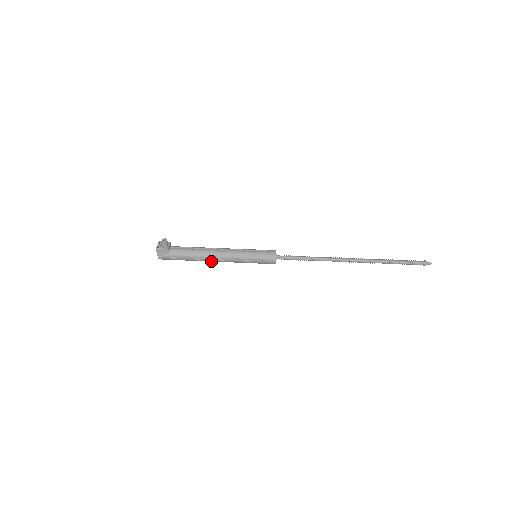
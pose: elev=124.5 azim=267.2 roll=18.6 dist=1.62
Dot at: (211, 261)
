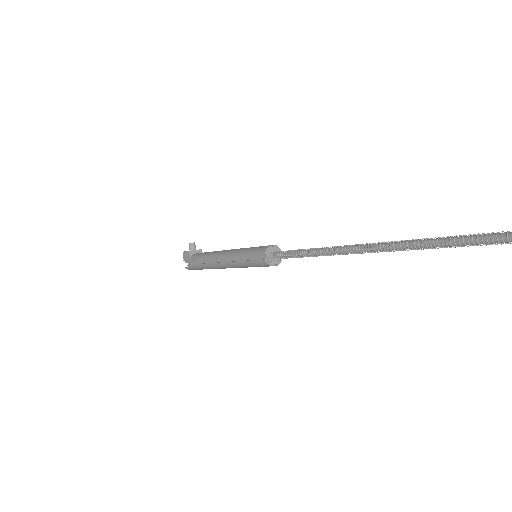
Dot at: (218, 266)
